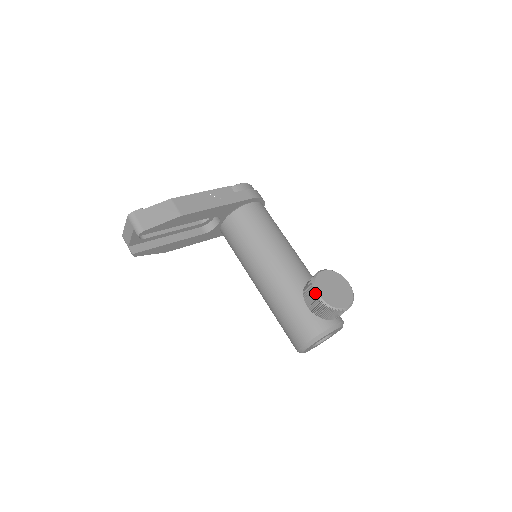
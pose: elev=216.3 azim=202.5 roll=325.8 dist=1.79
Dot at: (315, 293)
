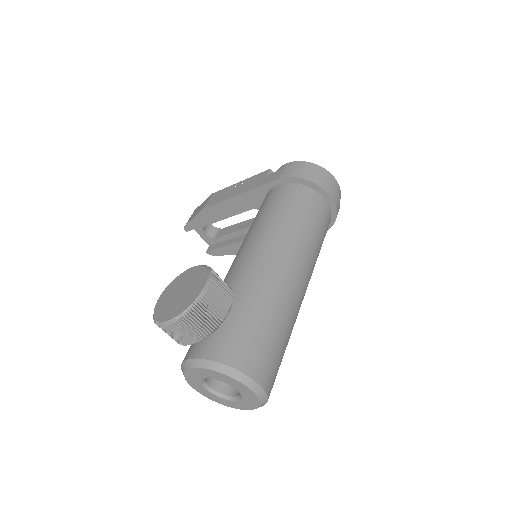
Dot at: occluded
